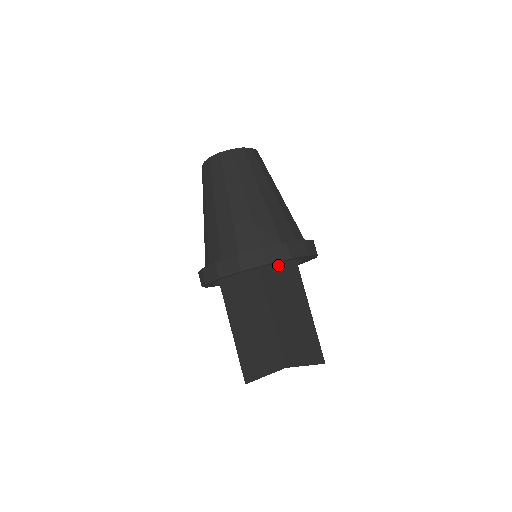
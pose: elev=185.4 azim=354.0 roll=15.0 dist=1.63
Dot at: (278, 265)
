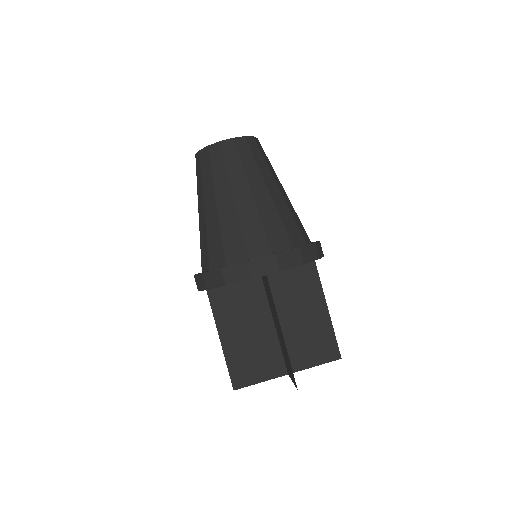
Dot at: occluded
